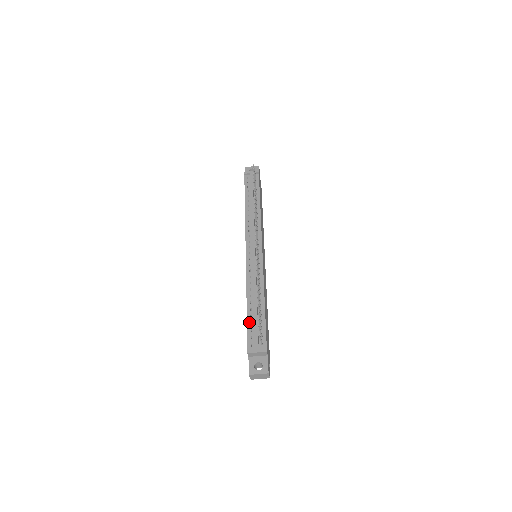
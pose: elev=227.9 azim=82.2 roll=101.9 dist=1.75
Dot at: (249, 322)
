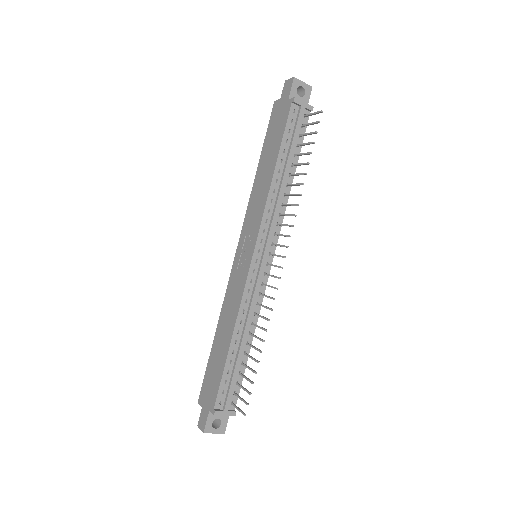
Dot at: (226, 370)
